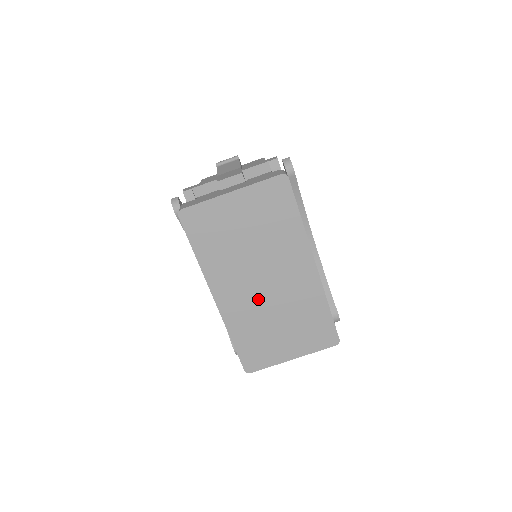
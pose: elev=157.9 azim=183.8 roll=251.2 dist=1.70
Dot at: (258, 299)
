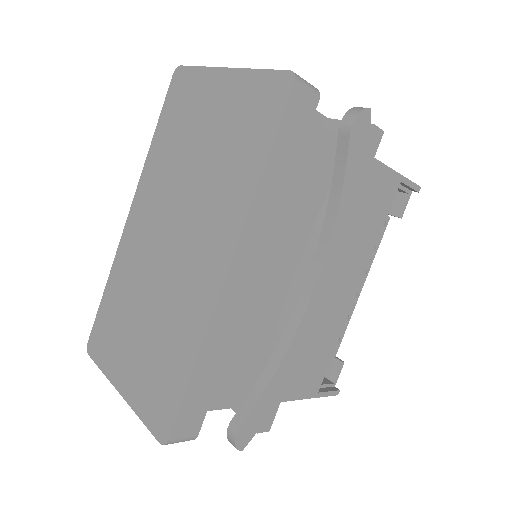
Dot at: (153, 256)
